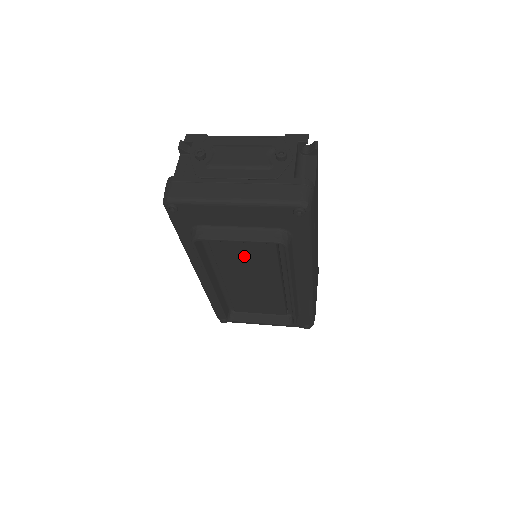
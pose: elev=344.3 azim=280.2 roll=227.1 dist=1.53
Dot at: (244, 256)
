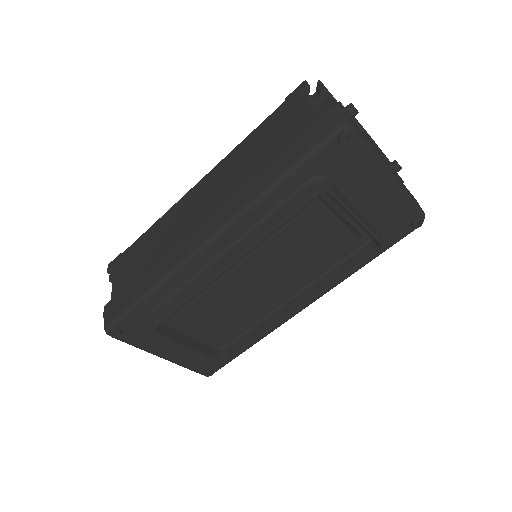
Dot at: (314, 243)
